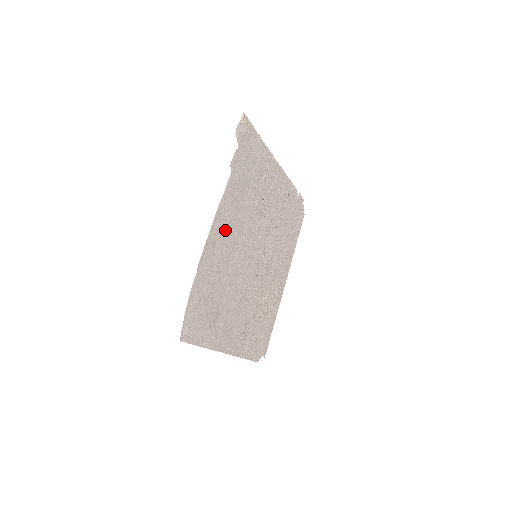
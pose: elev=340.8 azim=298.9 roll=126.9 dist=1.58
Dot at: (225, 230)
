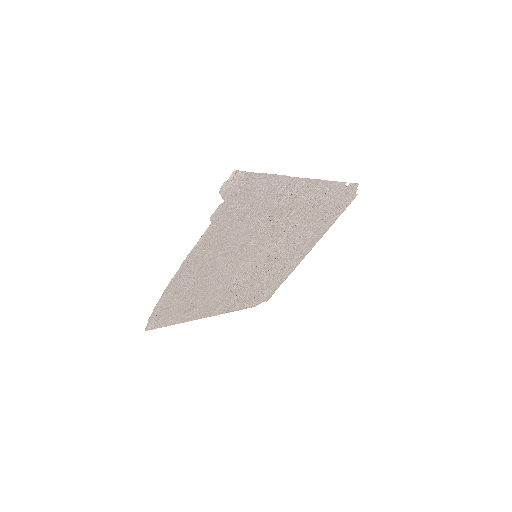
Dot at: (203, 260)
